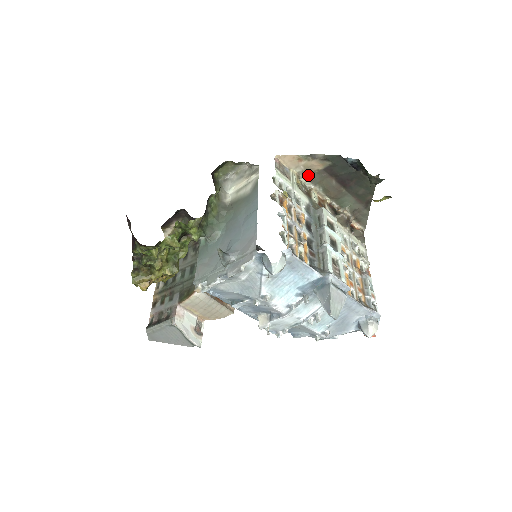
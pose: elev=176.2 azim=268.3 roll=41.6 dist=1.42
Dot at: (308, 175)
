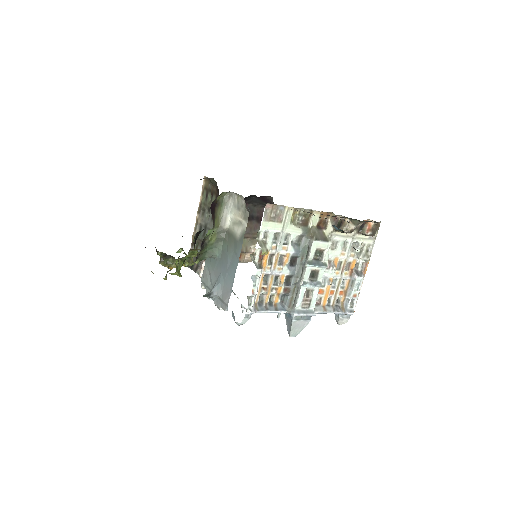
Dot at: occluded
